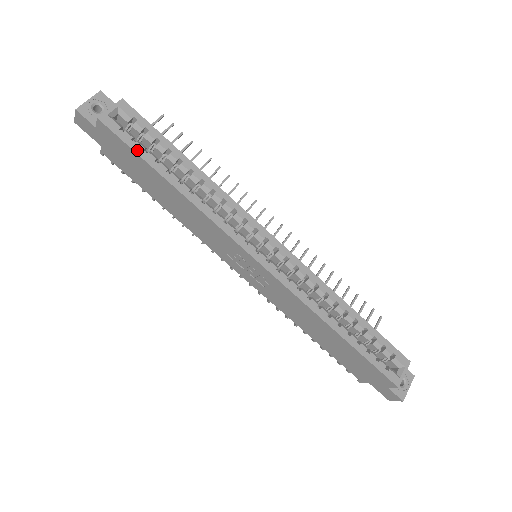
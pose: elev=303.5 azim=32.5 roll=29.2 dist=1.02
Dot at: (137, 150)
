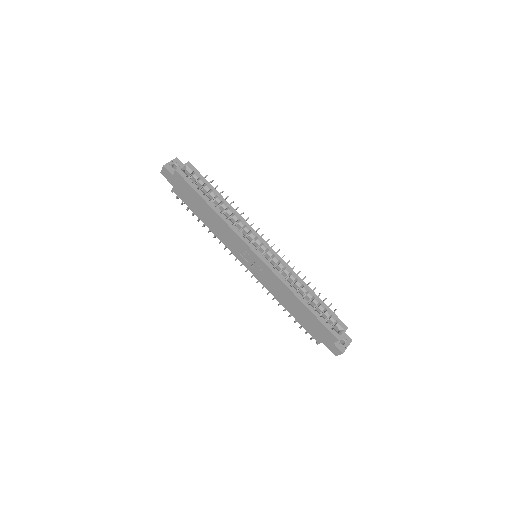
Dot at: (194, 188)
